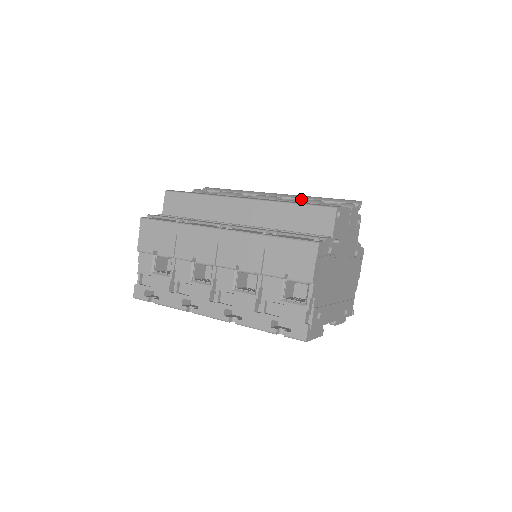
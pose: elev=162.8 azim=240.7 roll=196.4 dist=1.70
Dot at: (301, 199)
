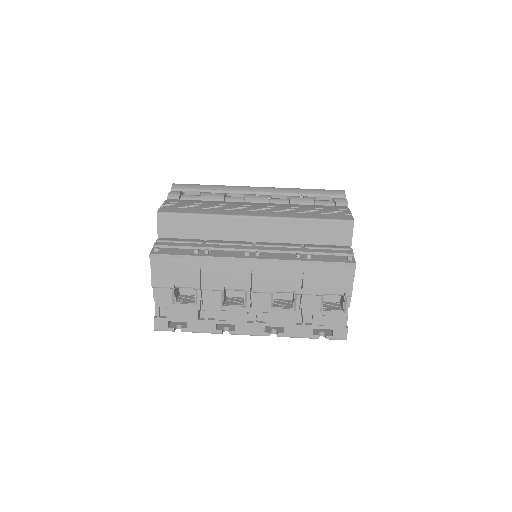
Dot at: (295, 198)
